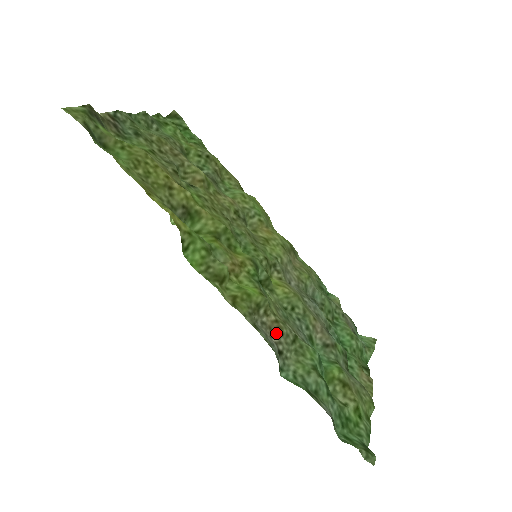
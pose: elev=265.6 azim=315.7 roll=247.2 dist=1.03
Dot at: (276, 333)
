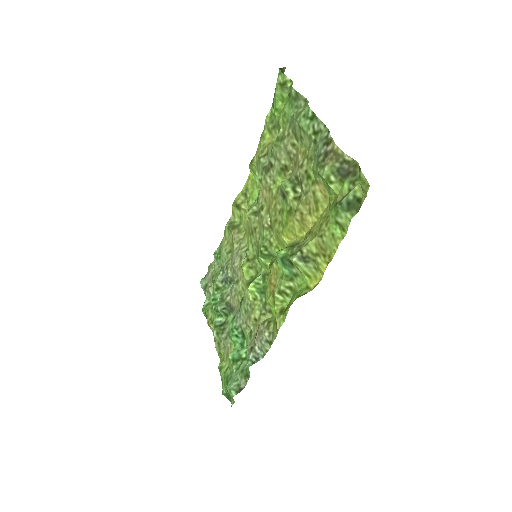
Dot at: (257, 335)
